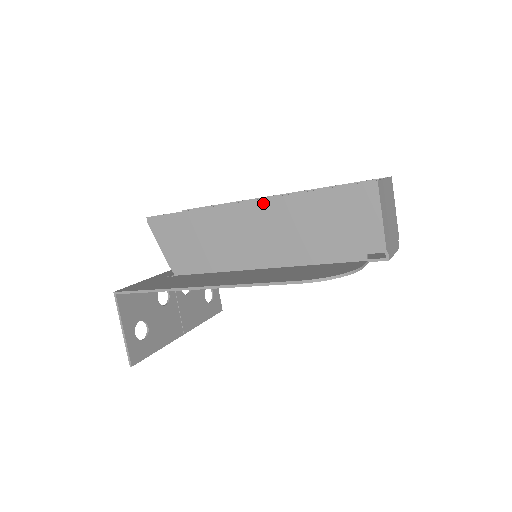
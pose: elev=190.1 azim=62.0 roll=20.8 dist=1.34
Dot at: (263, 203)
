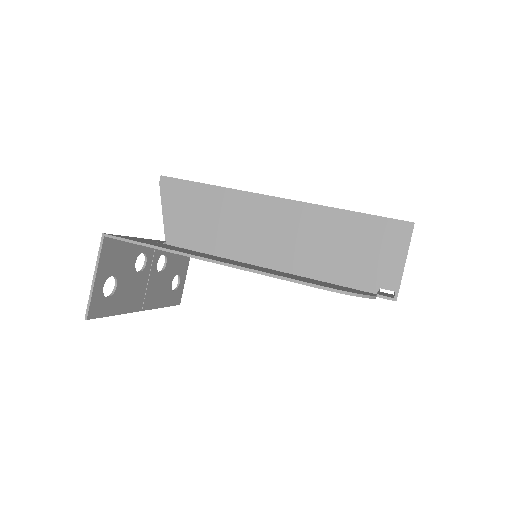
Dot at: (293, 204)
